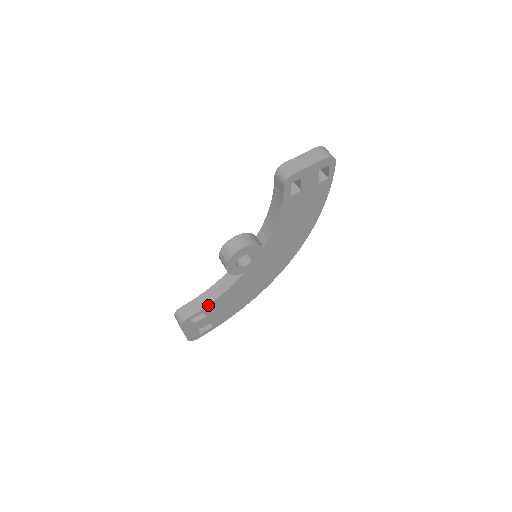
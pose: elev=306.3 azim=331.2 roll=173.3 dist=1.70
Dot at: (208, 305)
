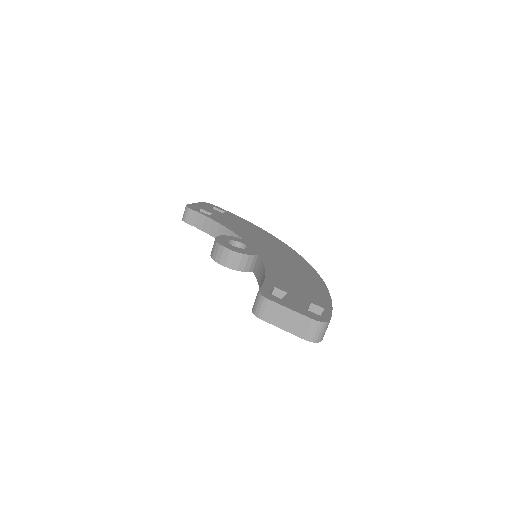
Dot at: (207, 232)
